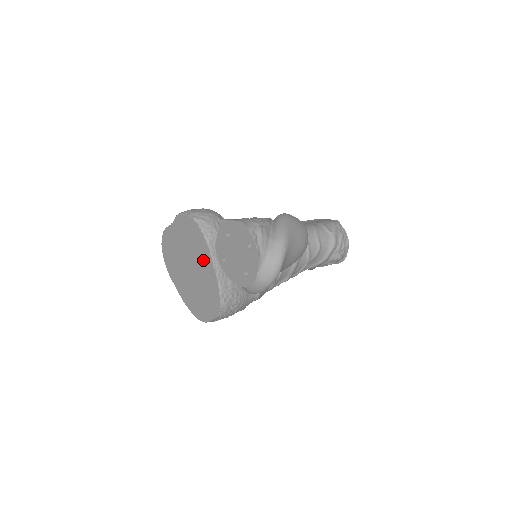
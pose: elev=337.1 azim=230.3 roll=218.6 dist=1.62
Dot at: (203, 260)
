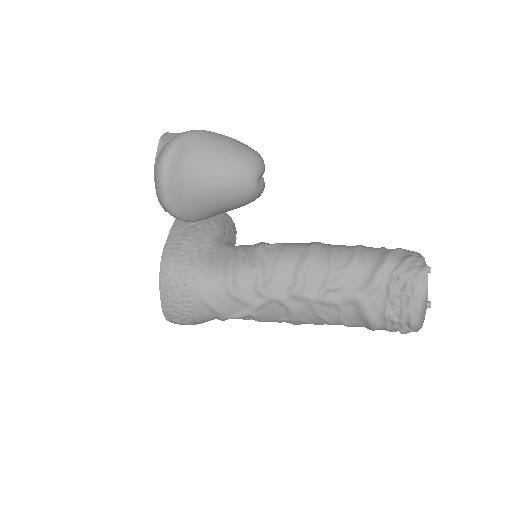
Dot at: occluded
